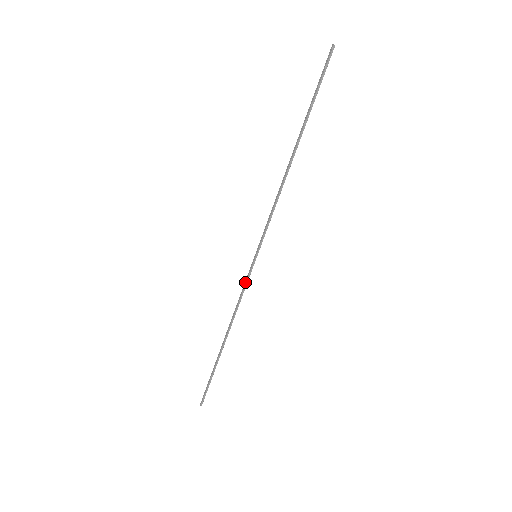
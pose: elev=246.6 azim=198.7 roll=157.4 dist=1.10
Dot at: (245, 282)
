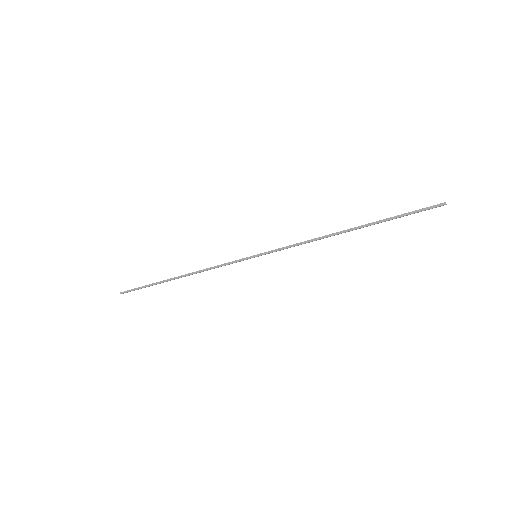
Dot at: (232, 262)
